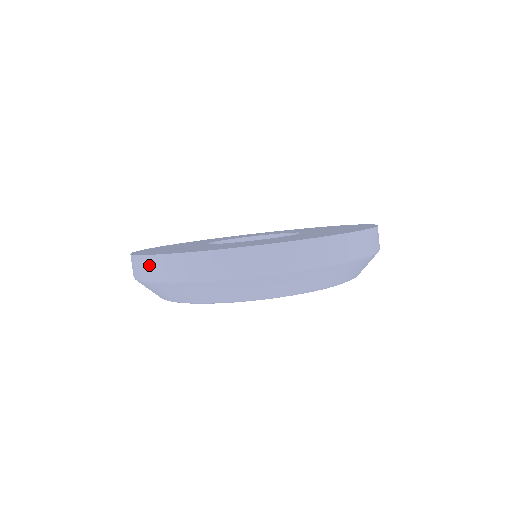
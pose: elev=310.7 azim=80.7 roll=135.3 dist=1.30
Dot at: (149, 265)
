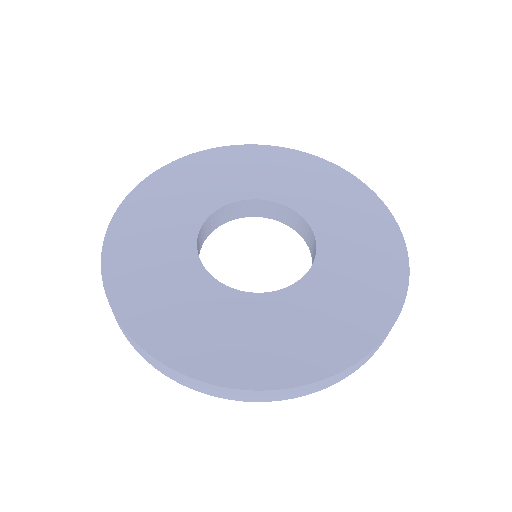
Dot at: occluded
